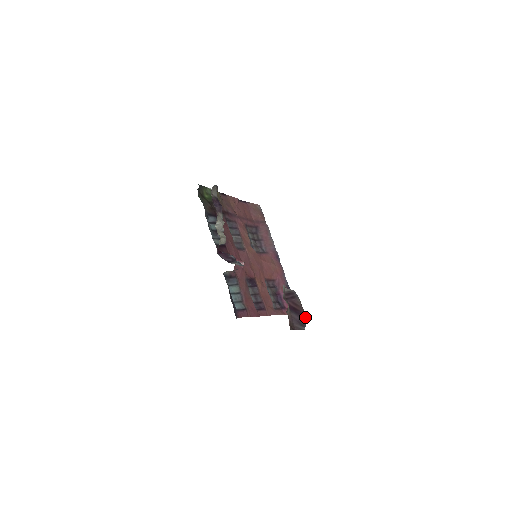
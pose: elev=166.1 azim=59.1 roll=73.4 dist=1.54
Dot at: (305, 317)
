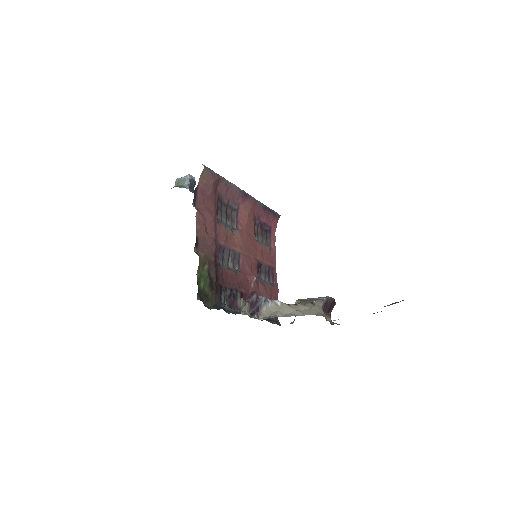
Dot at: (334, 300)
